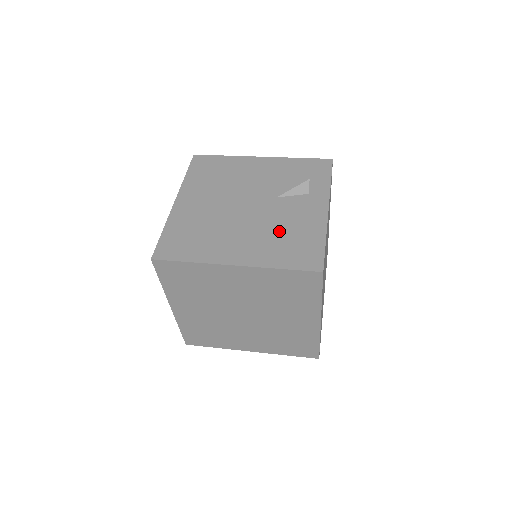
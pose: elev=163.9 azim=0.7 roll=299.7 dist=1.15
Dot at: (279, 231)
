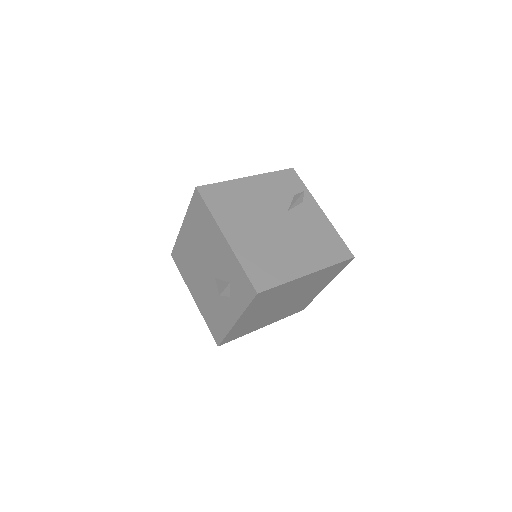
Dot at: (312, 238)
